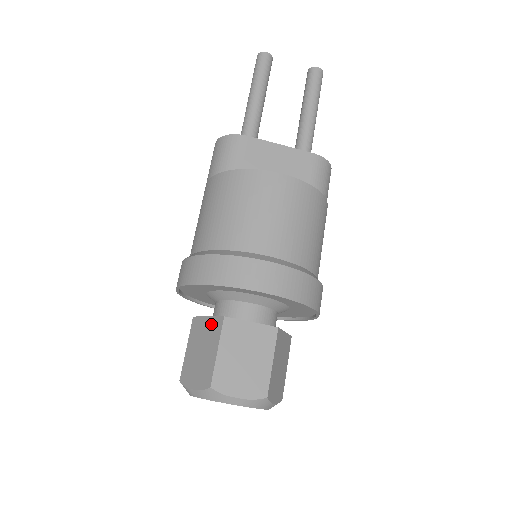
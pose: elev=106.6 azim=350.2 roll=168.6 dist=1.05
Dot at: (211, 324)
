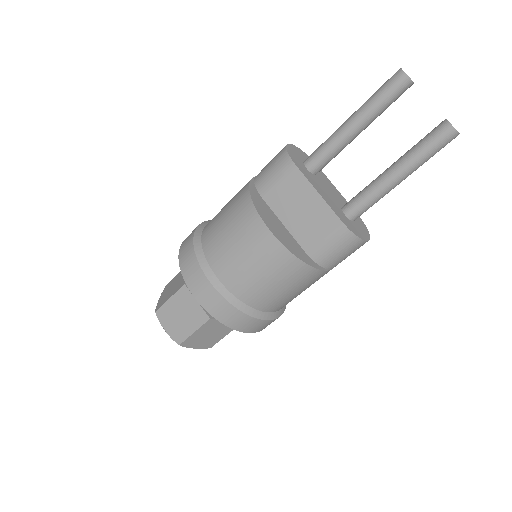
Dot at: occluded
